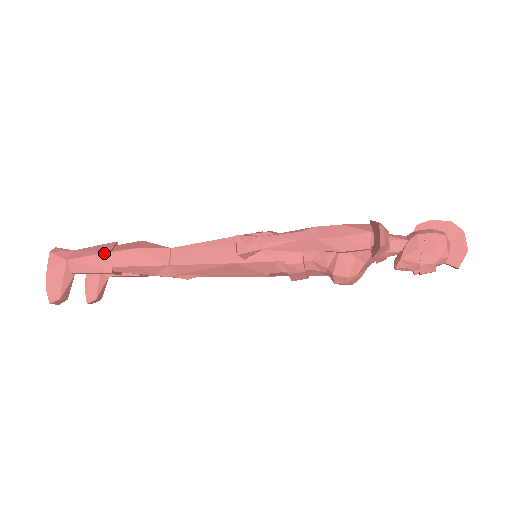
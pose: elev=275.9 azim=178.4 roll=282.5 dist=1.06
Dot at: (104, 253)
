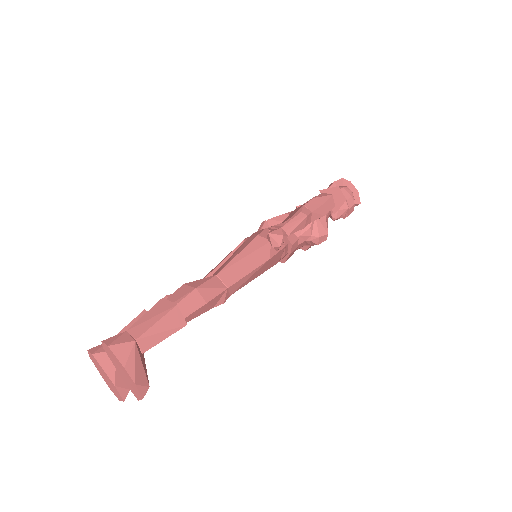
Dot at: (172, 309)
